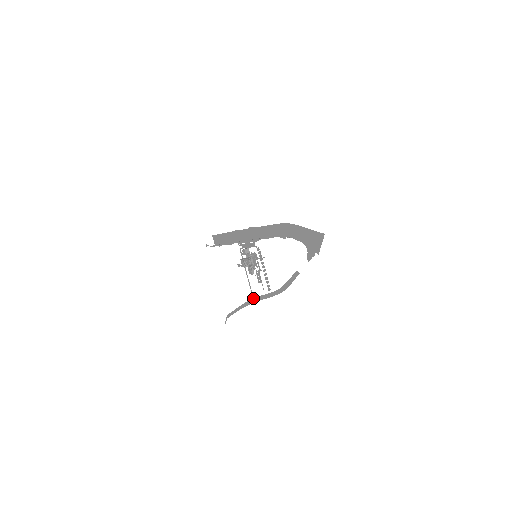
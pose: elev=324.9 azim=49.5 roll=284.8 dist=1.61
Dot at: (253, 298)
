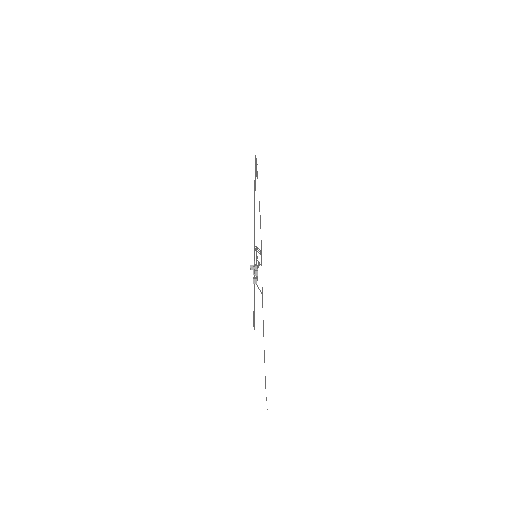
Dot at: (262, 295)
